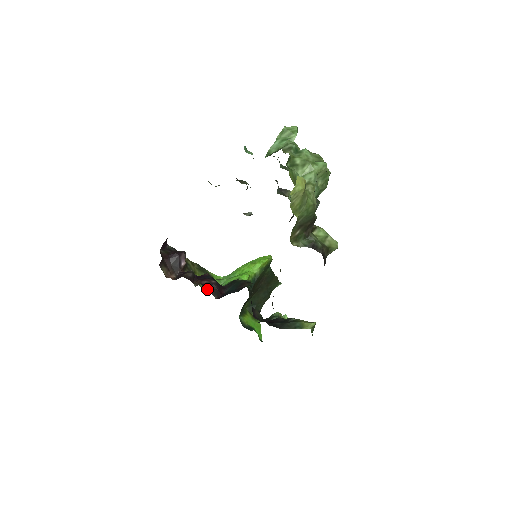
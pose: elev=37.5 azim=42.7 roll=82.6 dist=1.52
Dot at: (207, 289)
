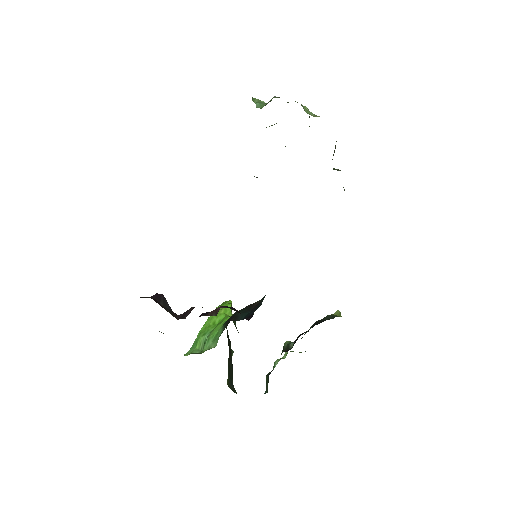
Dot at: occluded
